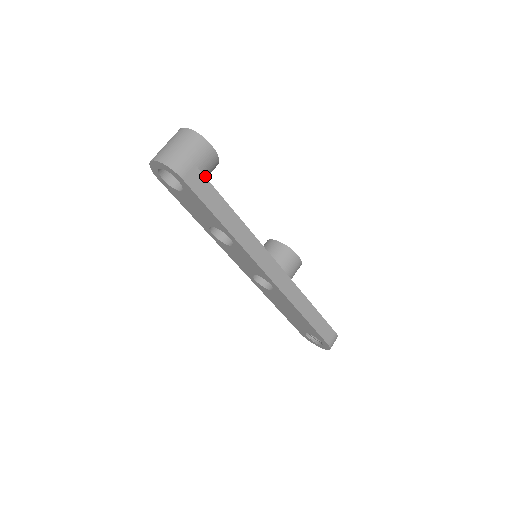
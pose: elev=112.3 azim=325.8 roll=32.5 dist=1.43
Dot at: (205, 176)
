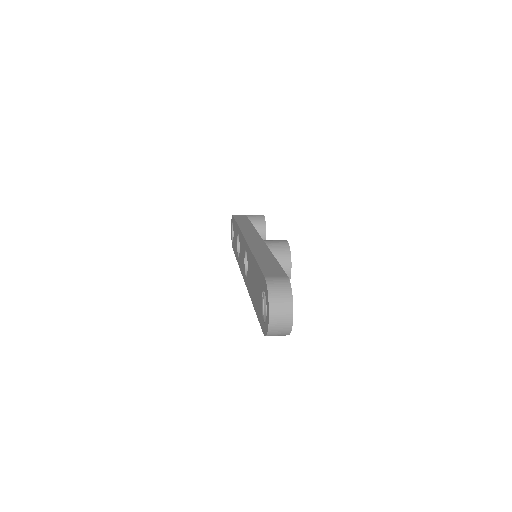
Dot at: occluded
